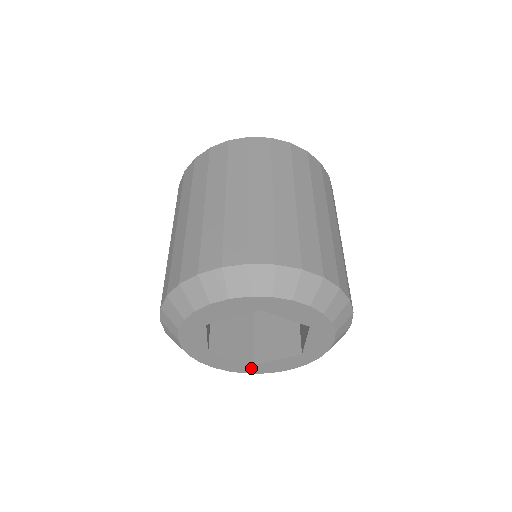
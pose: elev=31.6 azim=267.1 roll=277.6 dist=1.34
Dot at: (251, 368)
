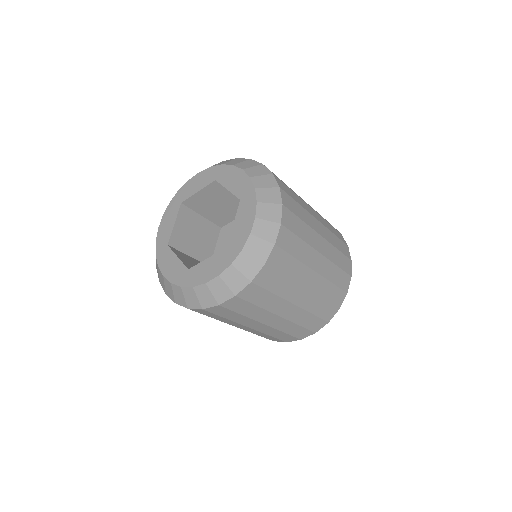
Dot at: (229, 253)
